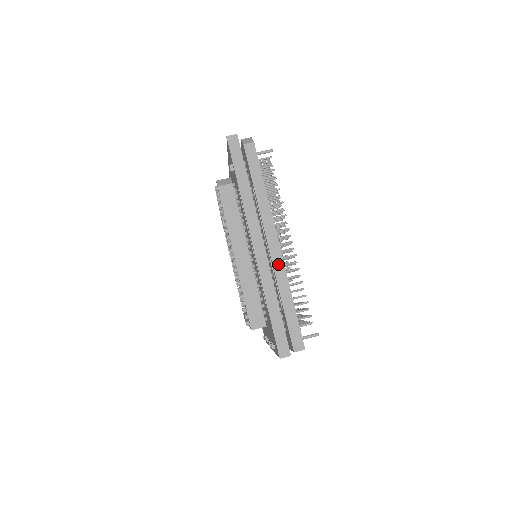
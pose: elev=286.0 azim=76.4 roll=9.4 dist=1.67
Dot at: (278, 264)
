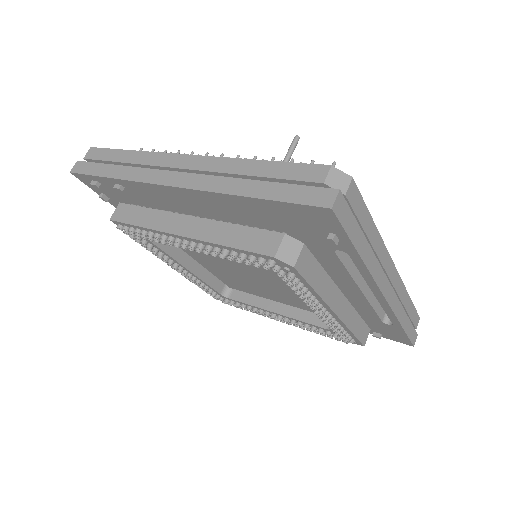
Dot at: (398, 285)
